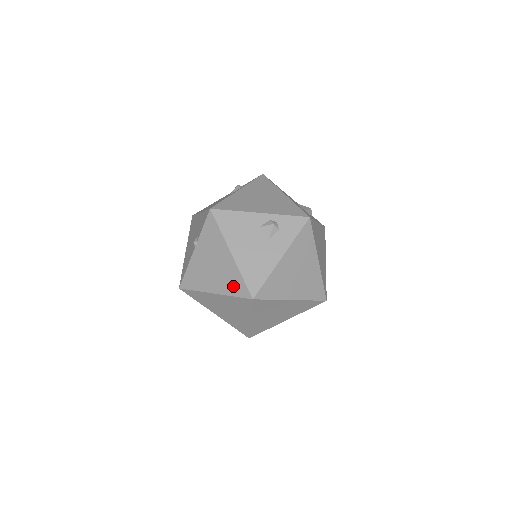
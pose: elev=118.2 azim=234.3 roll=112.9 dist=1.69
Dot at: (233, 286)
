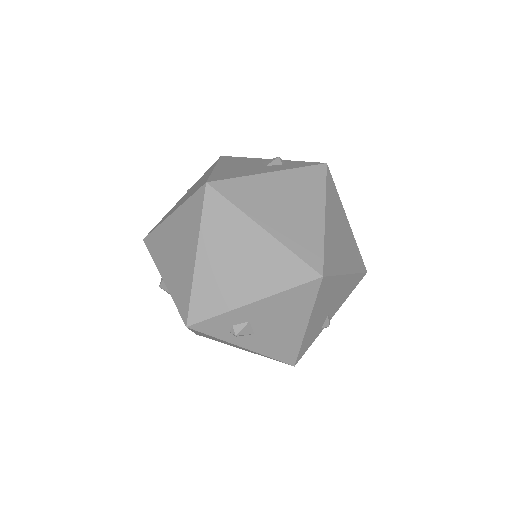
Dot at: (195, 190)
